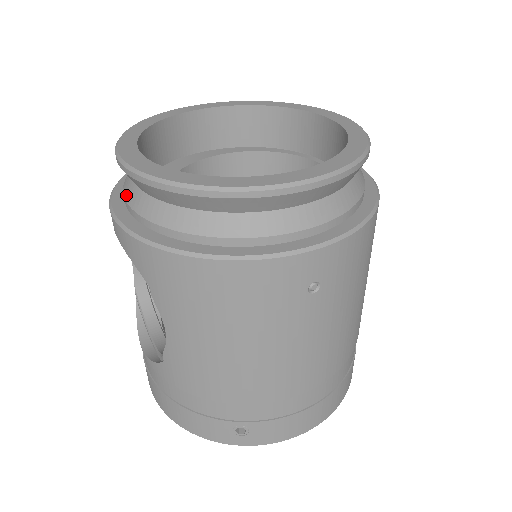
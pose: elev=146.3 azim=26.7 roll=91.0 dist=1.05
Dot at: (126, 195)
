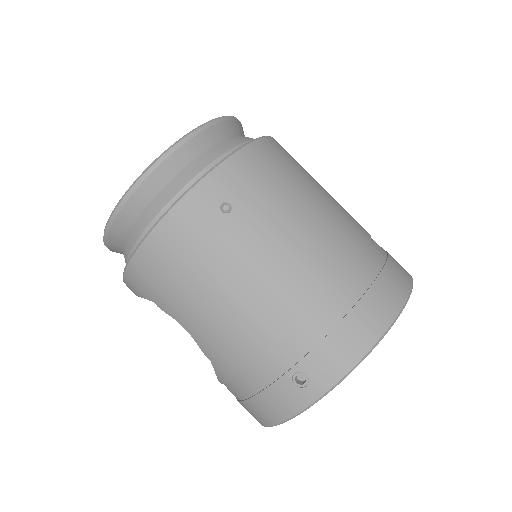
Dot at: occluded
